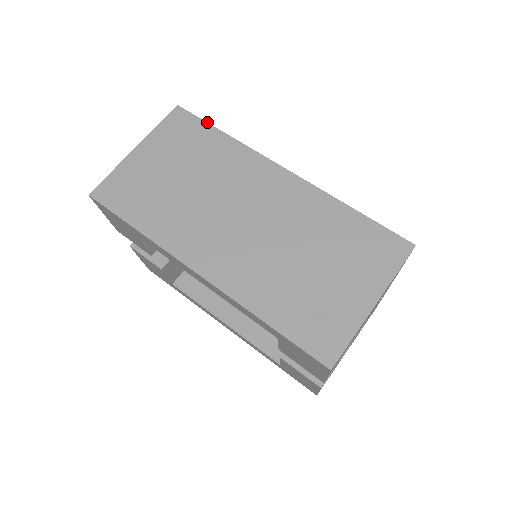
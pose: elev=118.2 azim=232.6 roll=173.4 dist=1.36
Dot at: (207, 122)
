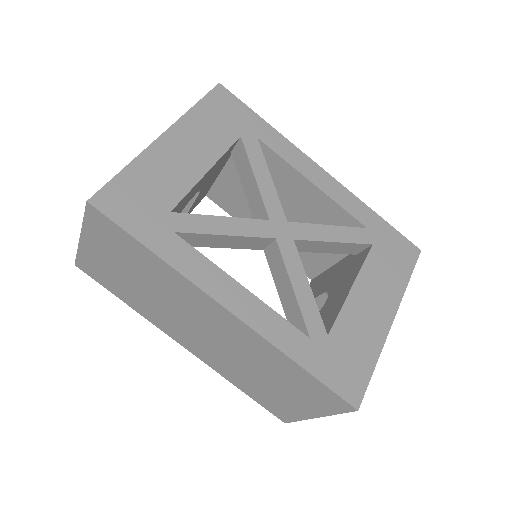
Dot at: (128, 234)
